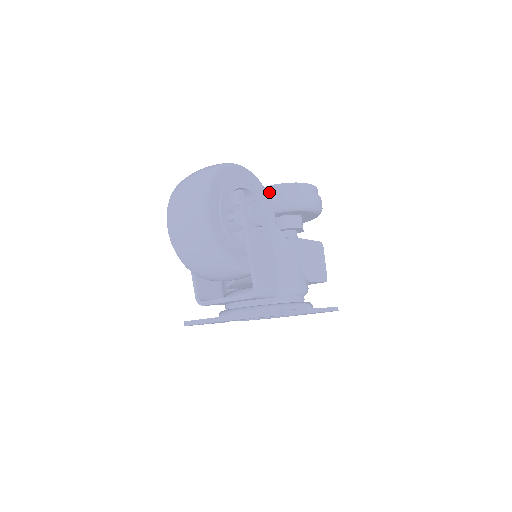
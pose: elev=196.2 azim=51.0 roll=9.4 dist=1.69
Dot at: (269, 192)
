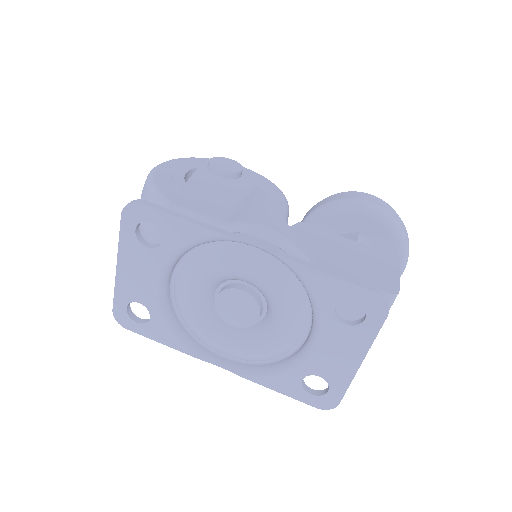
Dot at: occluded
